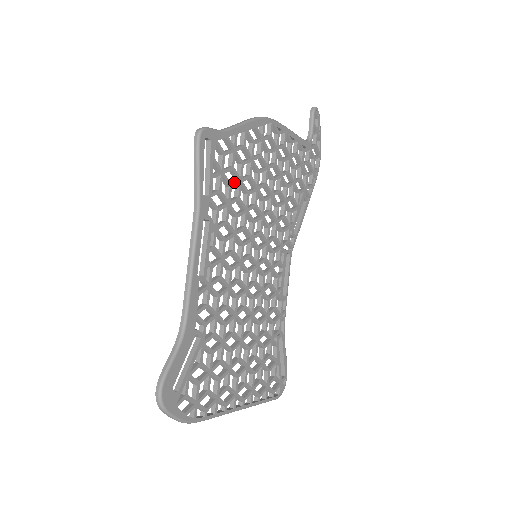
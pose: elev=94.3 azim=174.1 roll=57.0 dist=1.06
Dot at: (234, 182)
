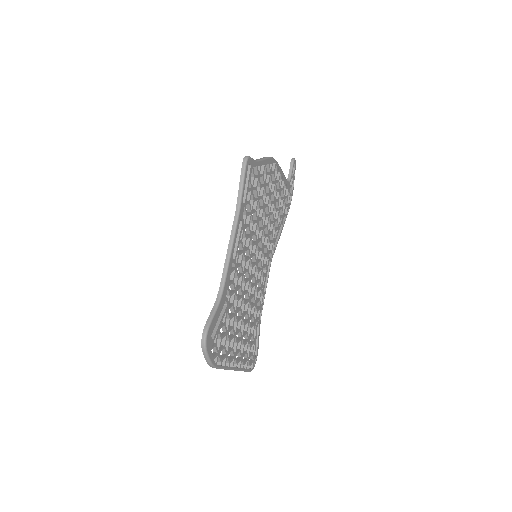
Dot at: (255, 198)
